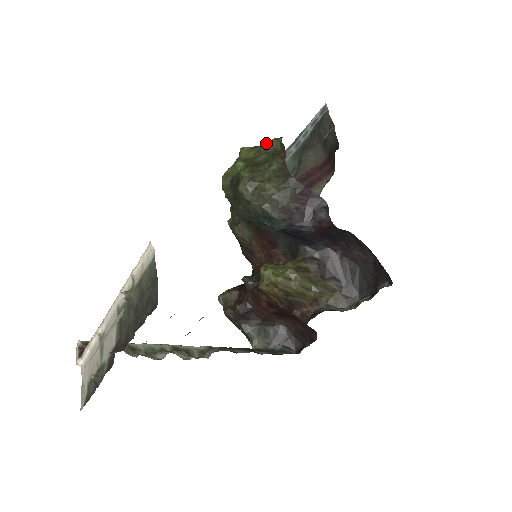
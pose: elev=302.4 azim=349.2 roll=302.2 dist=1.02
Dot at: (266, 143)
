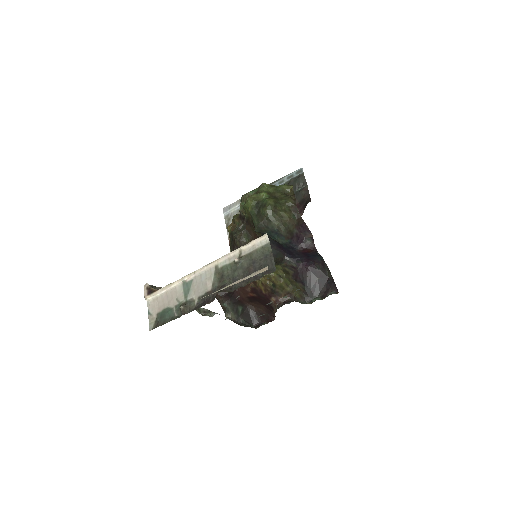
Dot at: (280, 186)
